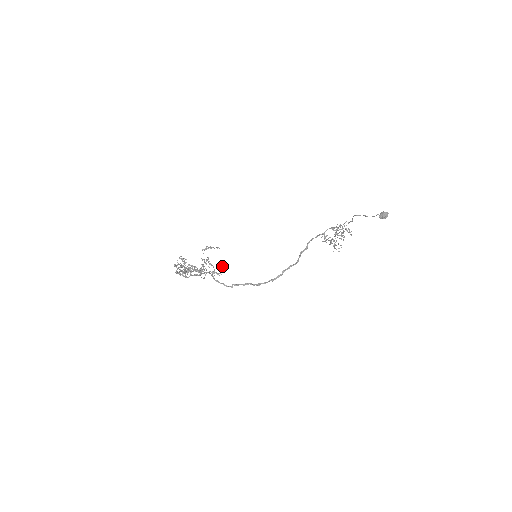
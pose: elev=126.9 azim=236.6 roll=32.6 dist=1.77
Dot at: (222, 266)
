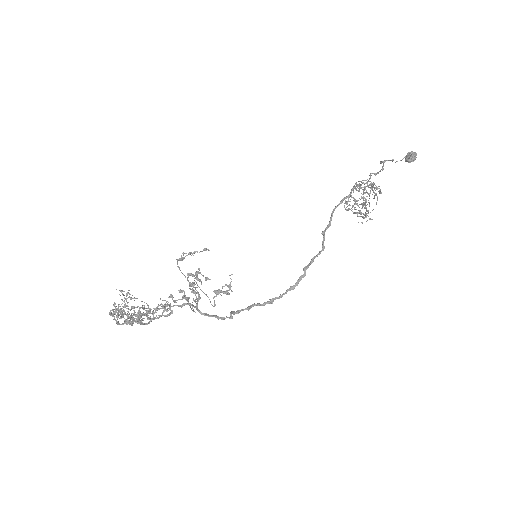
Dot at: occluded
